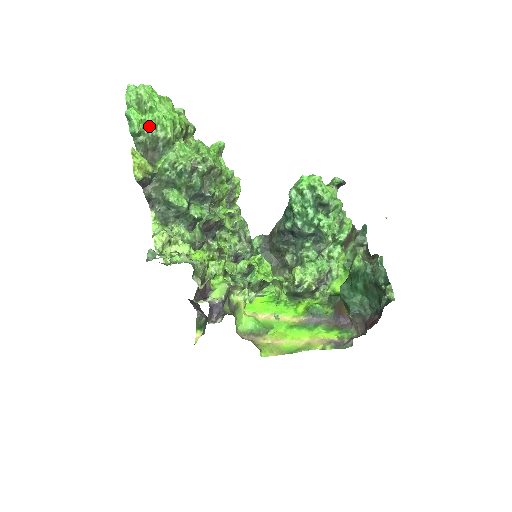
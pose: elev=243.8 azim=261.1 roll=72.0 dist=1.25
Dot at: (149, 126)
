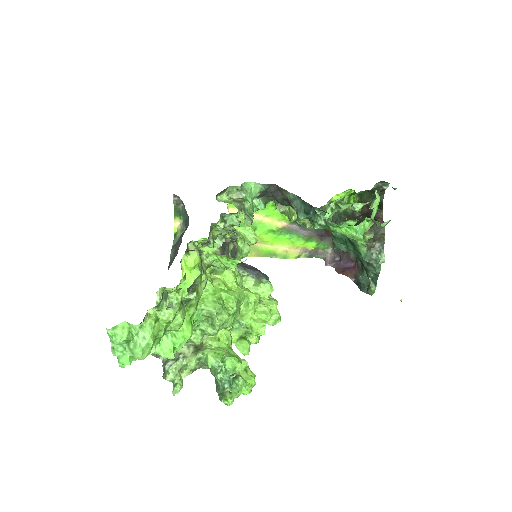
Dot at: occluded
